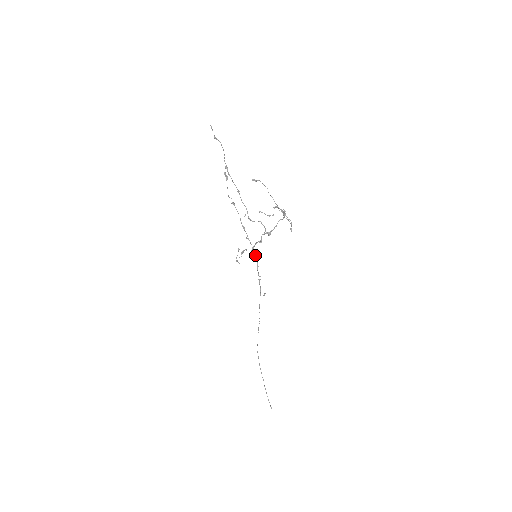
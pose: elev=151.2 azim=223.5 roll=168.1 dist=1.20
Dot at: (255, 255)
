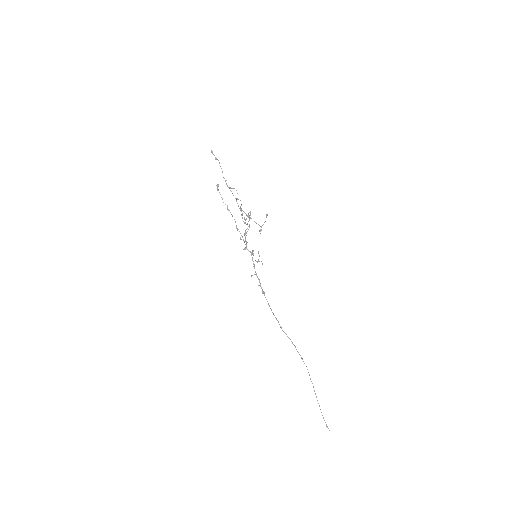
Dot at: (251, 254)
